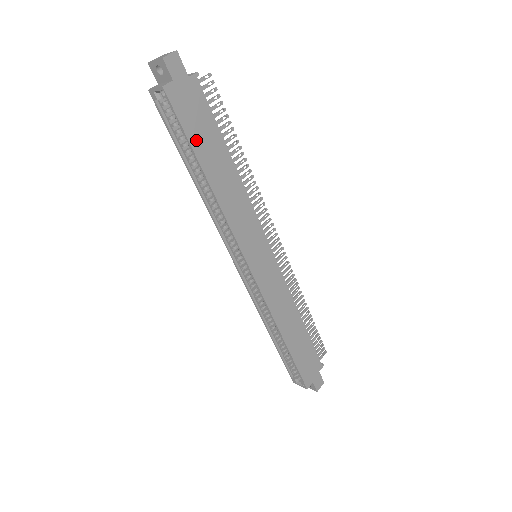
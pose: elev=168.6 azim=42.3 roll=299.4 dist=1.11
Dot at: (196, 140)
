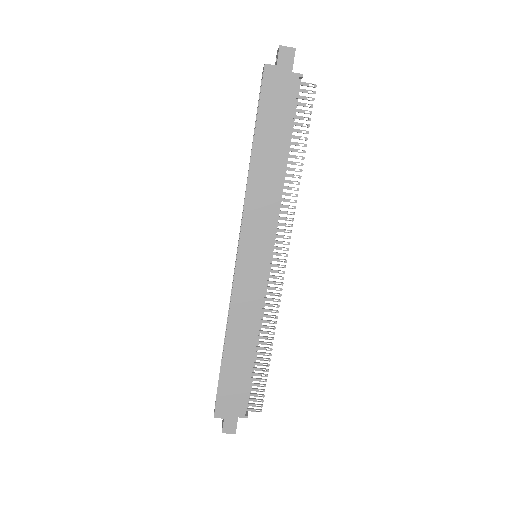
Dot at: (264, 119)
